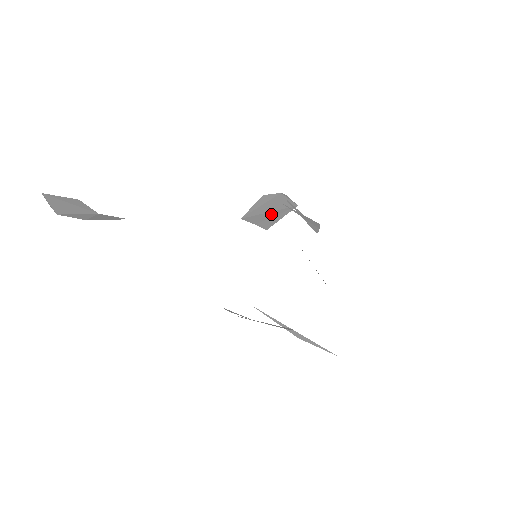
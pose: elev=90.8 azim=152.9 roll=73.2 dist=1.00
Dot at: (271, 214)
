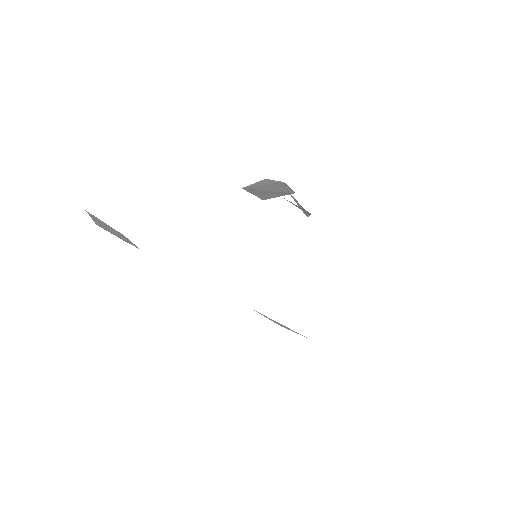
Dot at: (270, 192)
